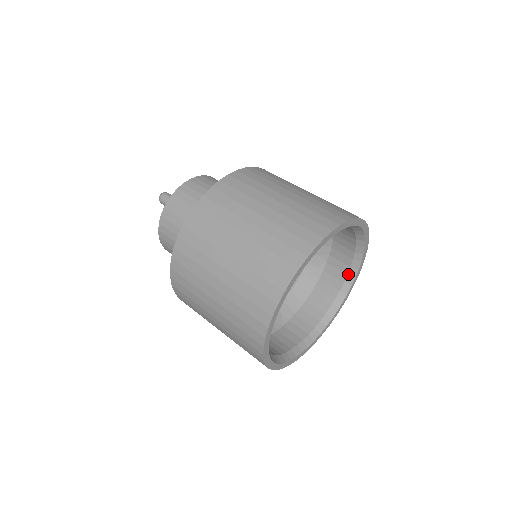
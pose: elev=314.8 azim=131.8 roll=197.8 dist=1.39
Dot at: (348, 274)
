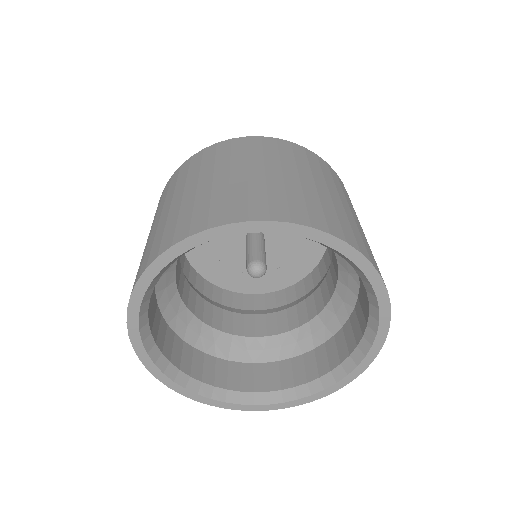
Dot at: (361, 278)
